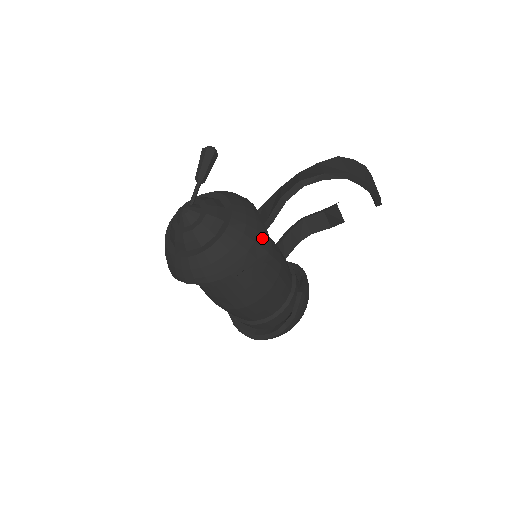
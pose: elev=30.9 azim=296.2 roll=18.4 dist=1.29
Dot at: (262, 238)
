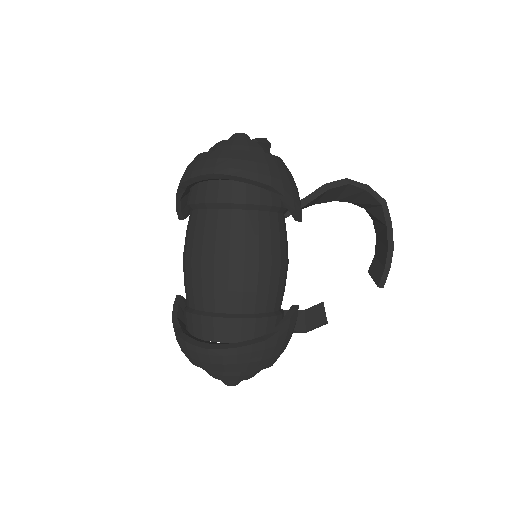
Dot at: (299, 197)
